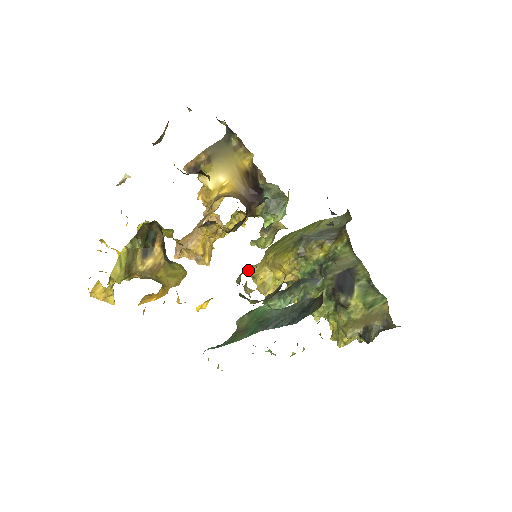
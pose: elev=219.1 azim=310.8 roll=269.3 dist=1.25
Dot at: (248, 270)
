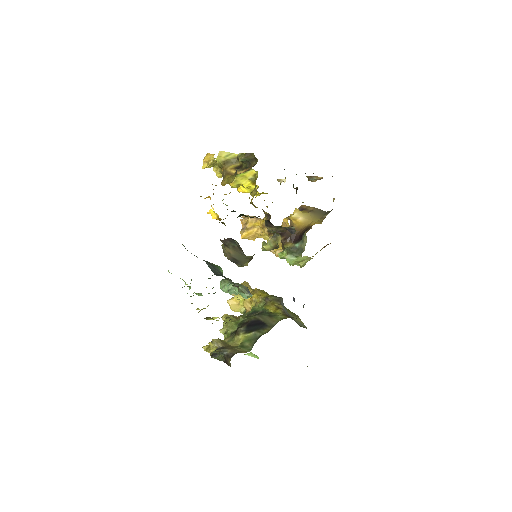
Dot at: (246, 282)
